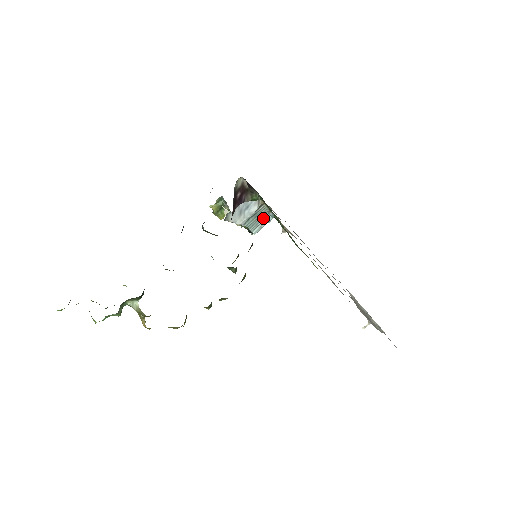
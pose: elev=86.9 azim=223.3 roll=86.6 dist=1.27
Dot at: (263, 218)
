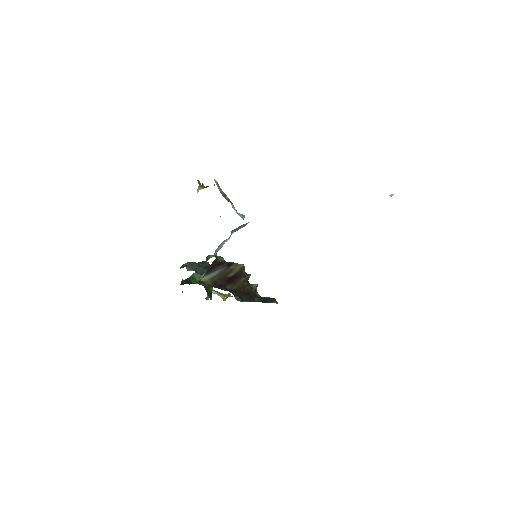
Dot at: (241, 226)
